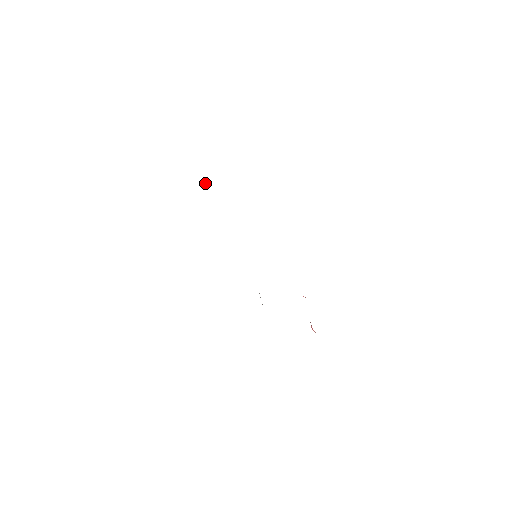
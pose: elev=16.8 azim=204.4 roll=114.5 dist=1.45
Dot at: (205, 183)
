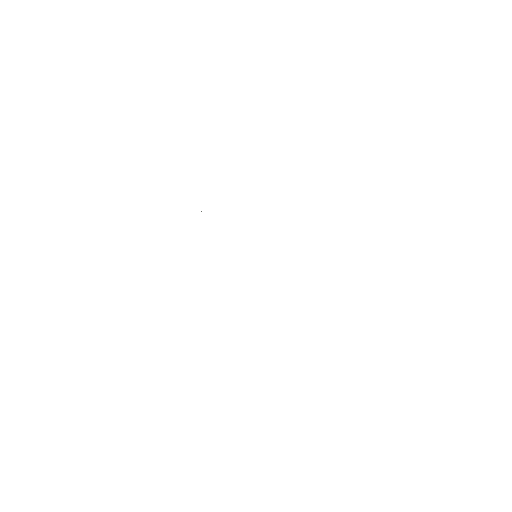
Dot at: occluded
